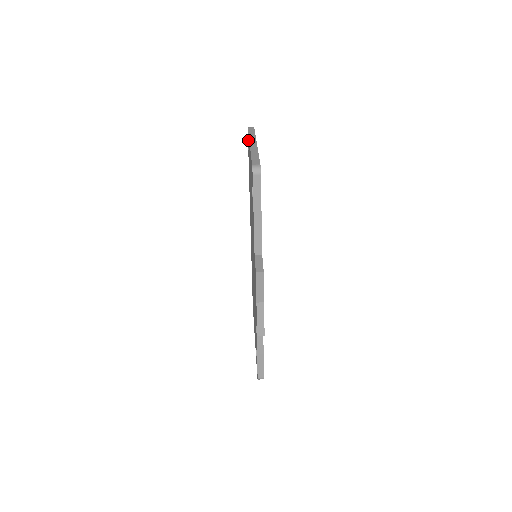
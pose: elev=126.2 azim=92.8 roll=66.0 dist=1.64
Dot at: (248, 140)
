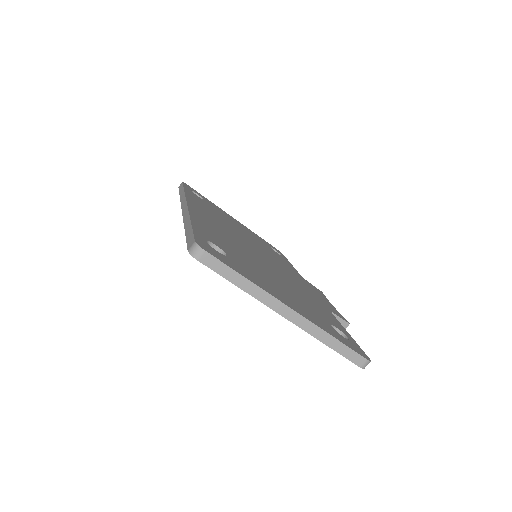
Dot at: occluded
